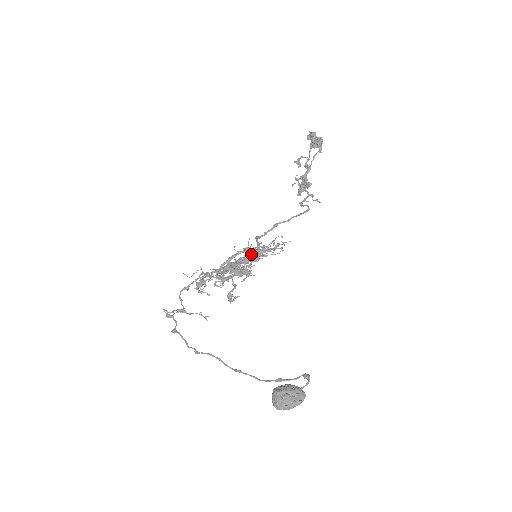
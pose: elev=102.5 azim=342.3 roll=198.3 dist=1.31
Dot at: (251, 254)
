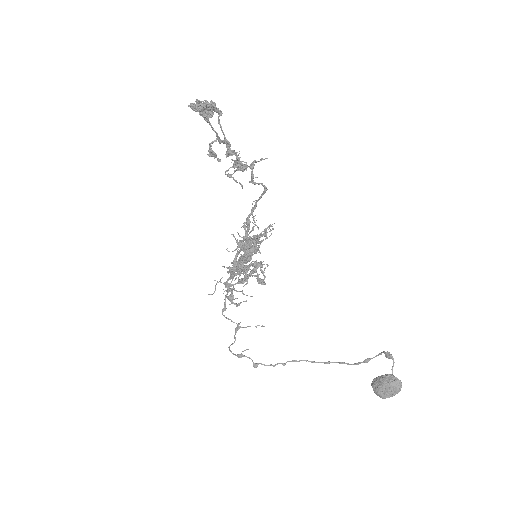
Dot at: (248, 250)
